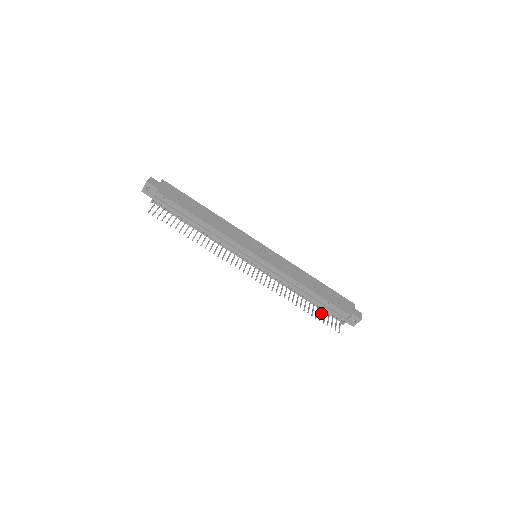
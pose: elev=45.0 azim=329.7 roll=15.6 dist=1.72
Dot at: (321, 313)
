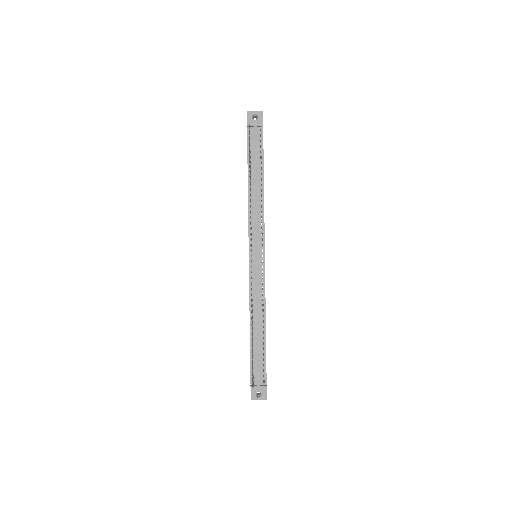
Dot at: occluded
